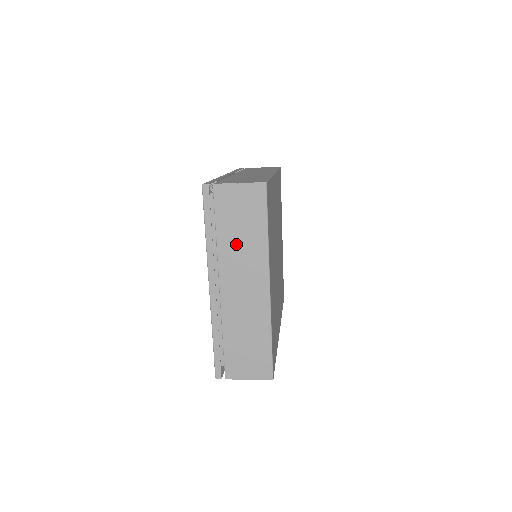
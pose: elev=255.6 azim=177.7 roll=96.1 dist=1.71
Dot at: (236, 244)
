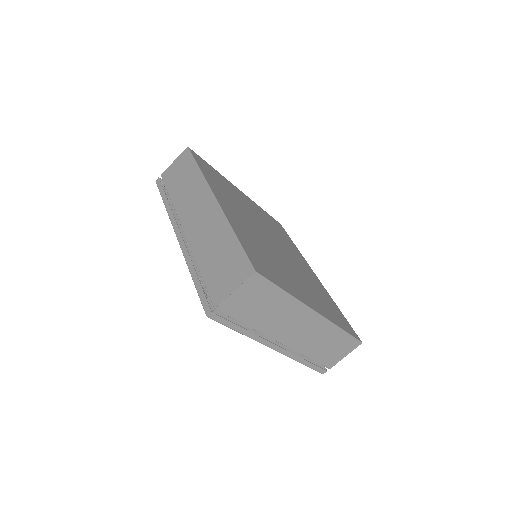
Dot at: (269, 318)
